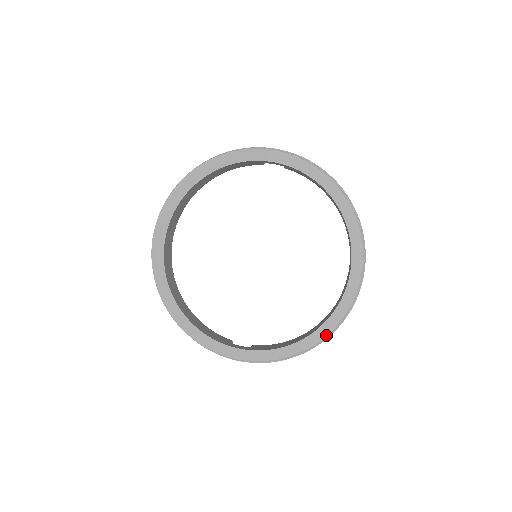
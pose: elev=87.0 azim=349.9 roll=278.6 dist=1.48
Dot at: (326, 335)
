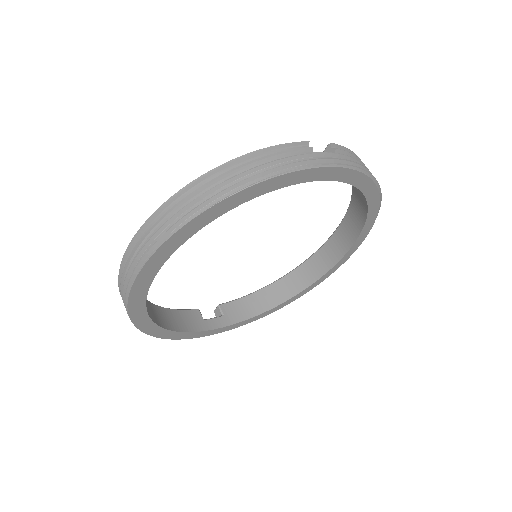
Dot at: occluded
